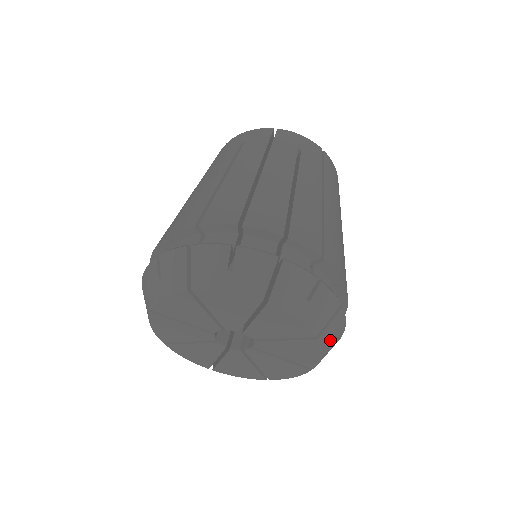
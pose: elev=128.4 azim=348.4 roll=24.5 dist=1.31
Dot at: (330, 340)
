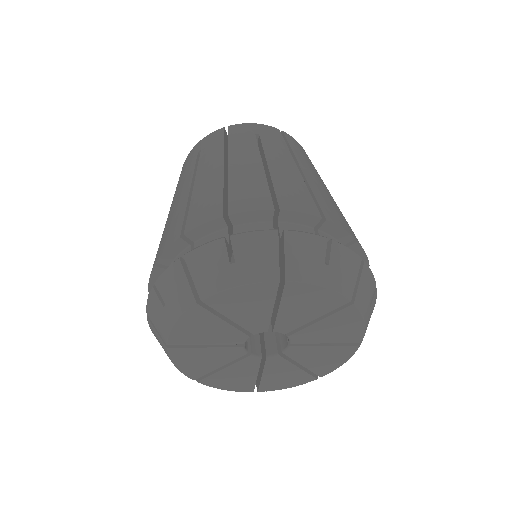
Dot at: (366, 302)
